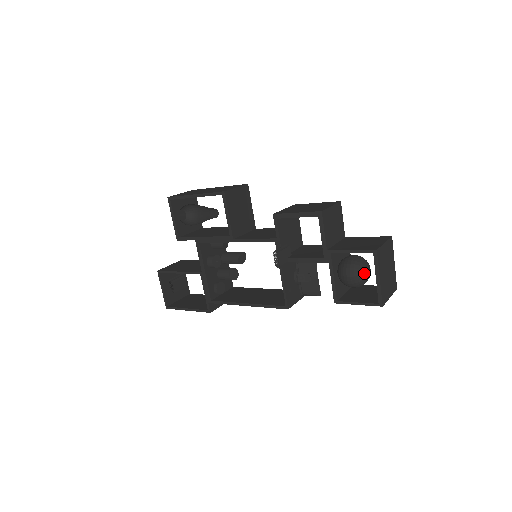
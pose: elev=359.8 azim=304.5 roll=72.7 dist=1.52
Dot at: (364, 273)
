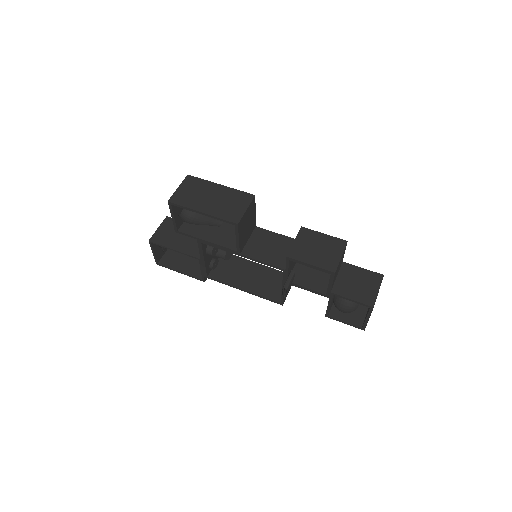
Dot at: (356, 308)
